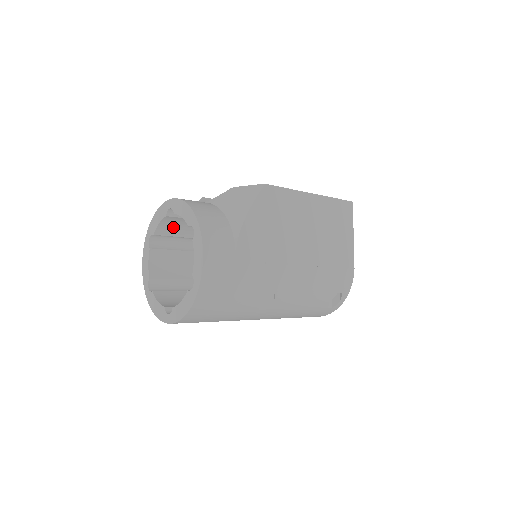
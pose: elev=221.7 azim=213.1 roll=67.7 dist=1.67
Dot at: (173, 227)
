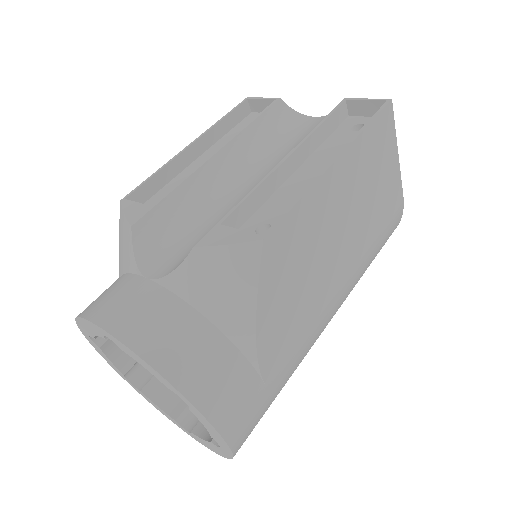
Dot at: occluded
